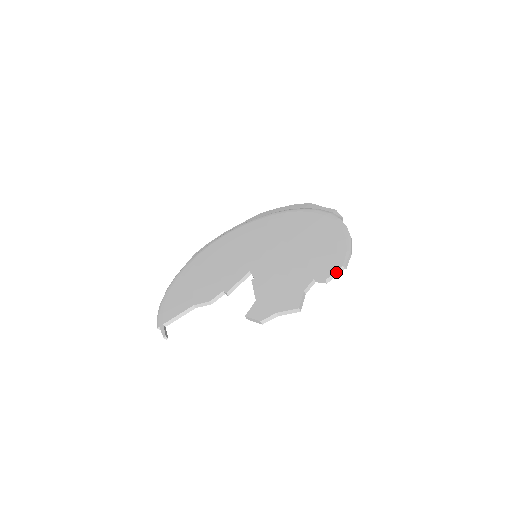
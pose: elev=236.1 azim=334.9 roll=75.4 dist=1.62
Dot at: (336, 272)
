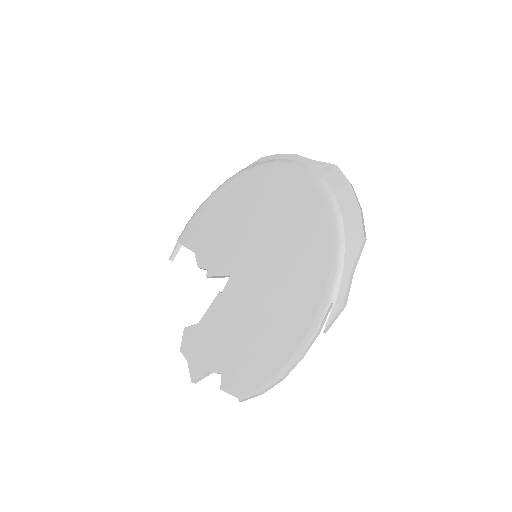
Dot at: (232, 394)
